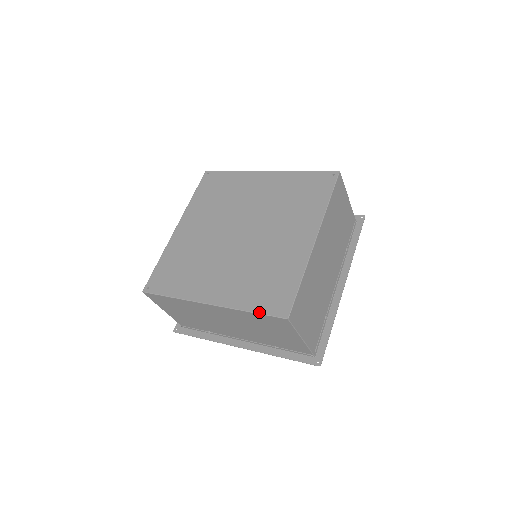
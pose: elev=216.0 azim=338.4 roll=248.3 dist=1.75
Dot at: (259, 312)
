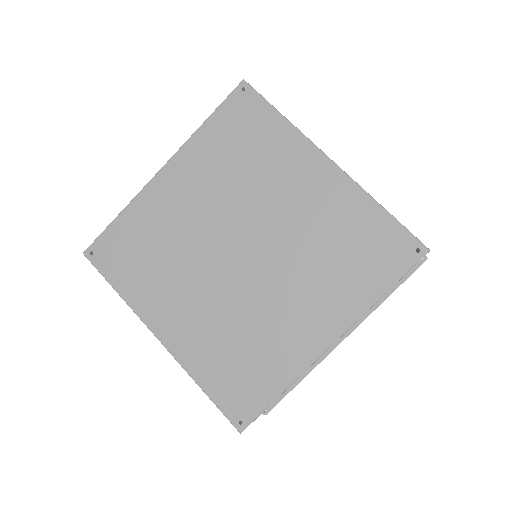
Dot at: (212, 399)
